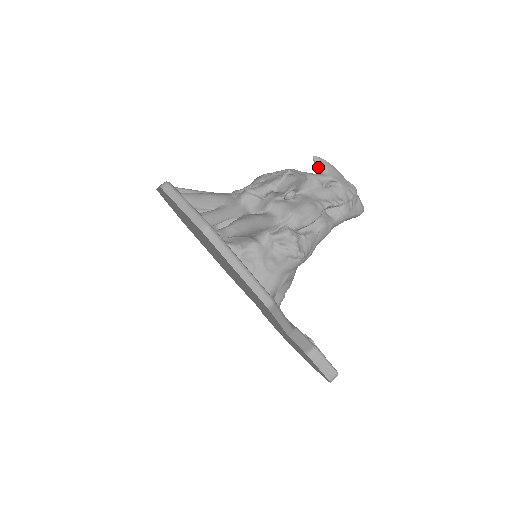
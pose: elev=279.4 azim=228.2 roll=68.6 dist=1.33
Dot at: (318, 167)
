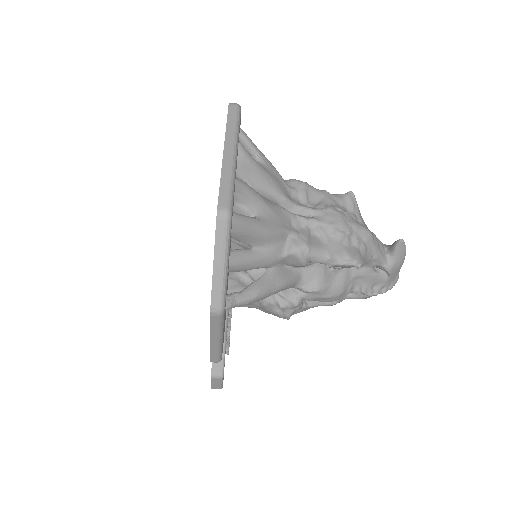
Dot at: (393, 249)
